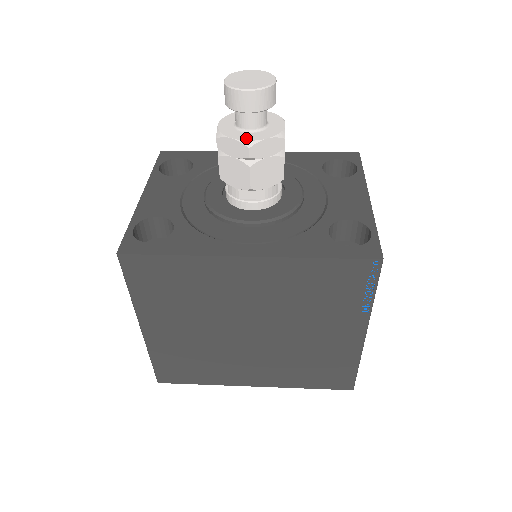
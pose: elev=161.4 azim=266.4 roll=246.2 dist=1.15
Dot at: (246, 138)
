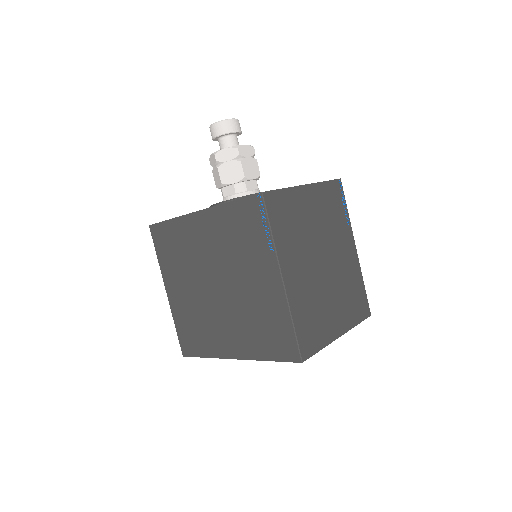
Dot at: occluded
